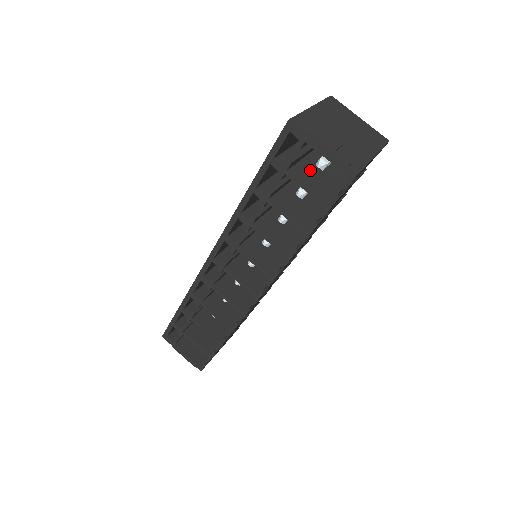
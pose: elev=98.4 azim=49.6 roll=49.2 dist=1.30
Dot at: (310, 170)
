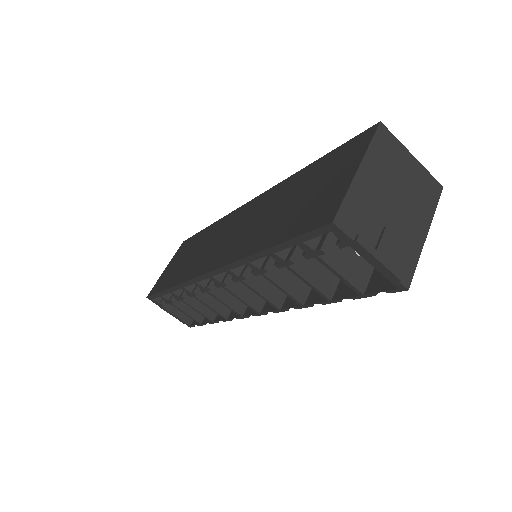
Dot at: occluded
